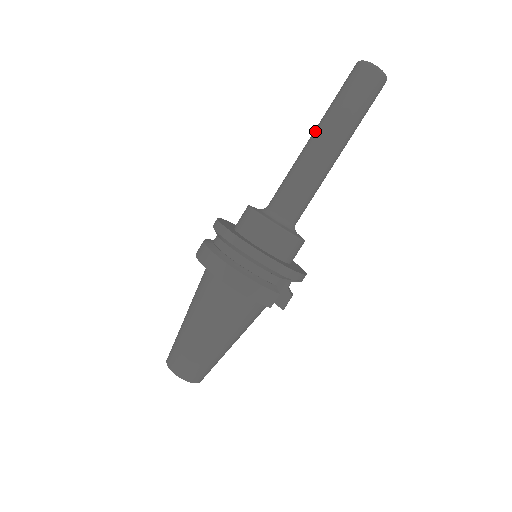
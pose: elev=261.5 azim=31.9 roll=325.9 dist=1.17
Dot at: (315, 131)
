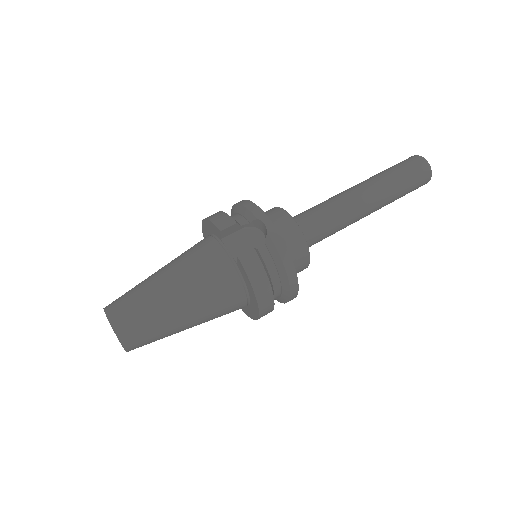
Dot at: occluded
